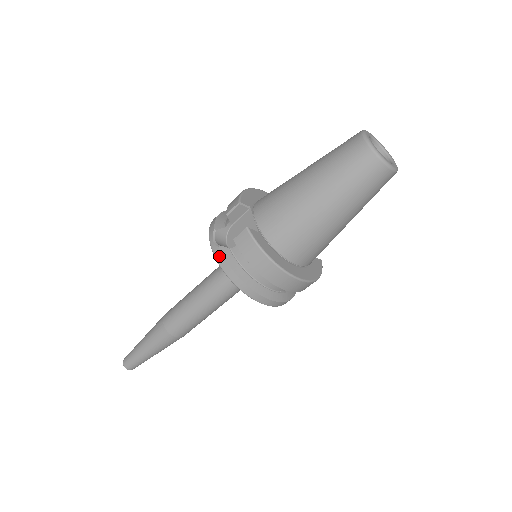
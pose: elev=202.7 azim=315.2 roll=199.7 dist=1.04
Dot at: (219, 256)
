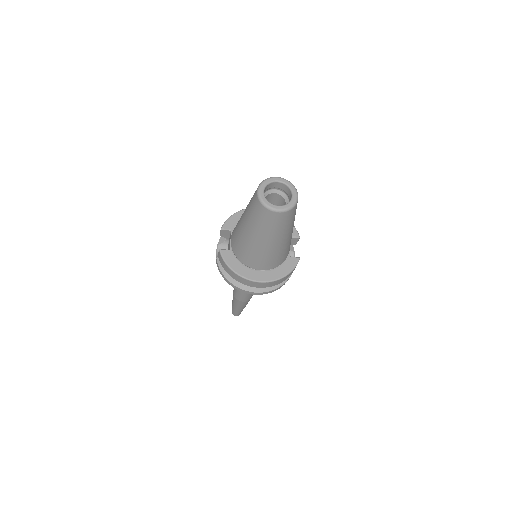
Dot at: (217, 264)
